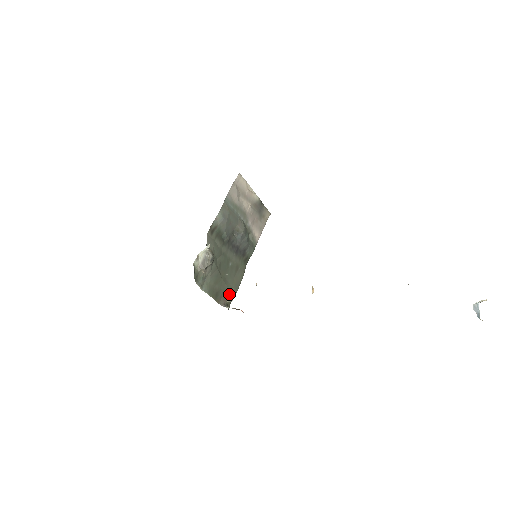
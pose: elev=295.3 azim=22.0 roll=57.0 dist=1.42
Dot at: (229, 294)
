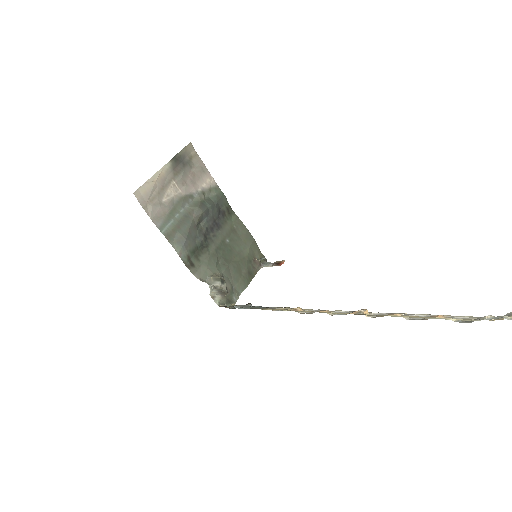
Dot at: (253, 253)
